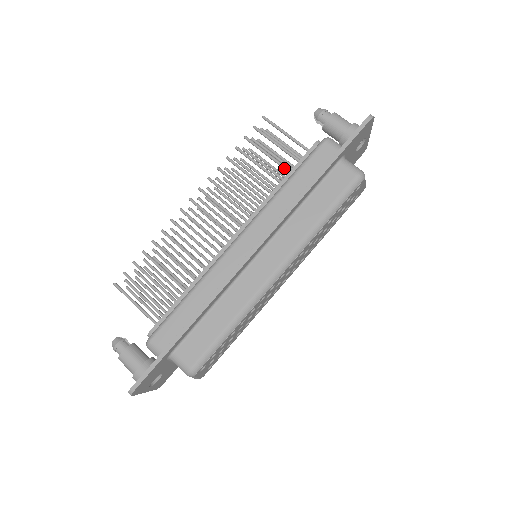
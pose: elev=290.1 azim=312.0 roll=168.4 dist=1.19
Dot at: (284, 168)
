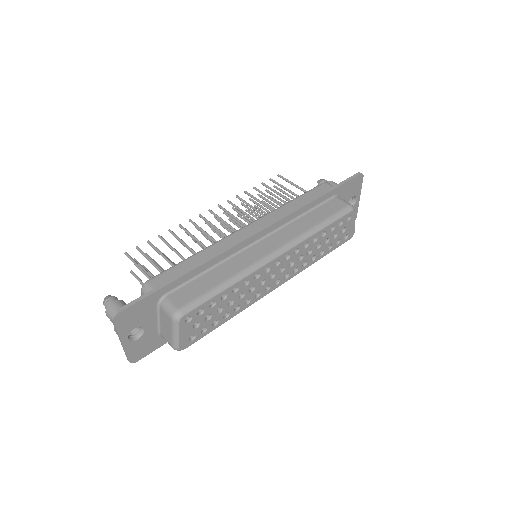
Dot at: occluded
